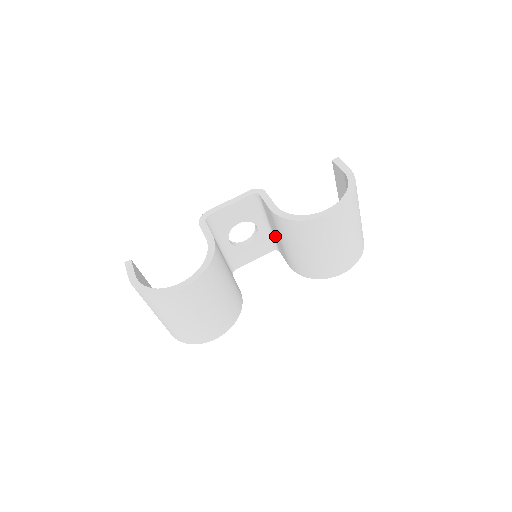
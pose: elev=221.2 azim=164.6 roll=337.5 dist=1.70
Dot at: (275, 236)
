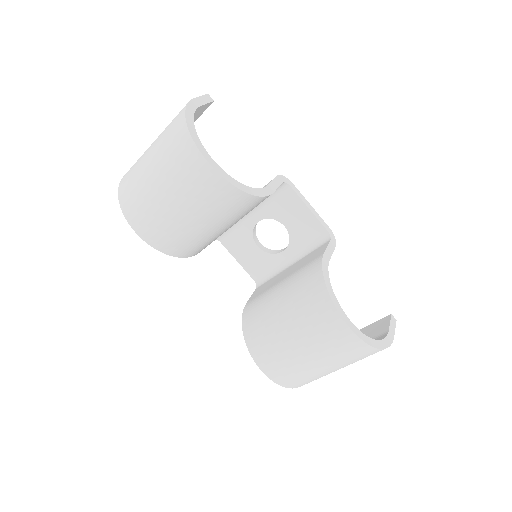
Dot at: (279, 275)
